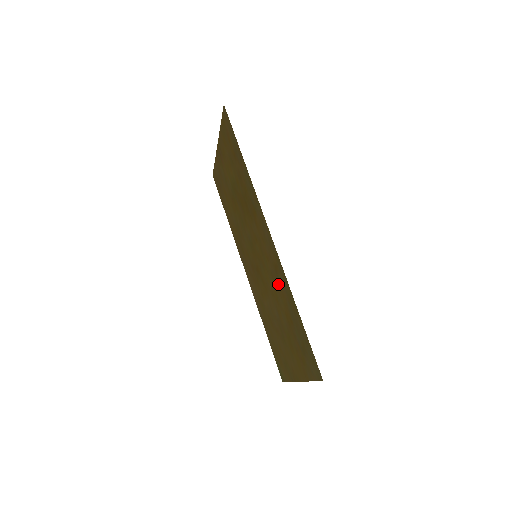
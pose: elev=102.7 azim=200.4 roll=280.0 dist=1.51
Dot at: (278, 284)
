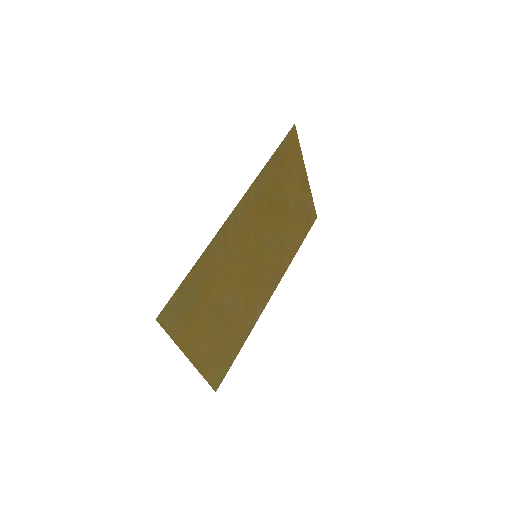
Dot at: (223, 259)
